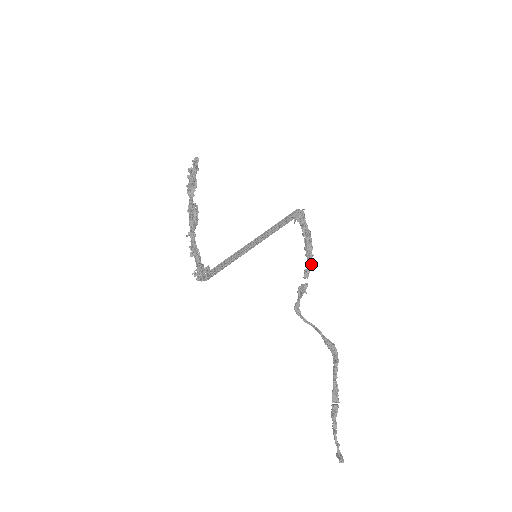
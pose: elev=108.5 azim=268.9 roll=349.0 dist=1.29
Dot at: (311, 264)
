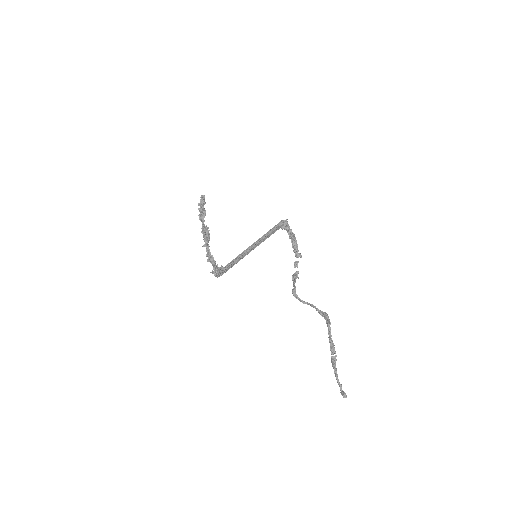
Dot at: (298, 256)
